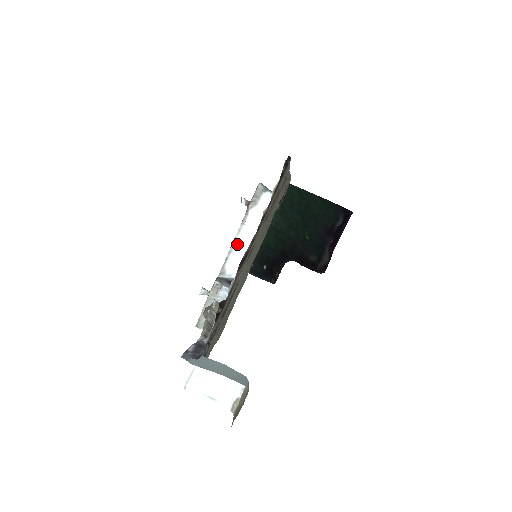
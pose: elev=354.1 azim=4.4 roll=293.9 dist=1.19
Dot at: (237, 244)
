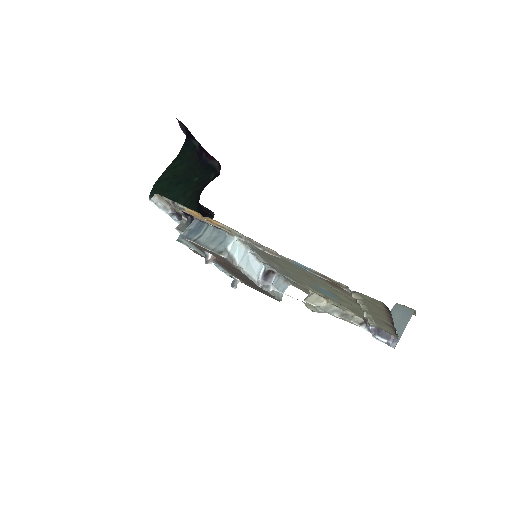
Dot at: (250, 274)
